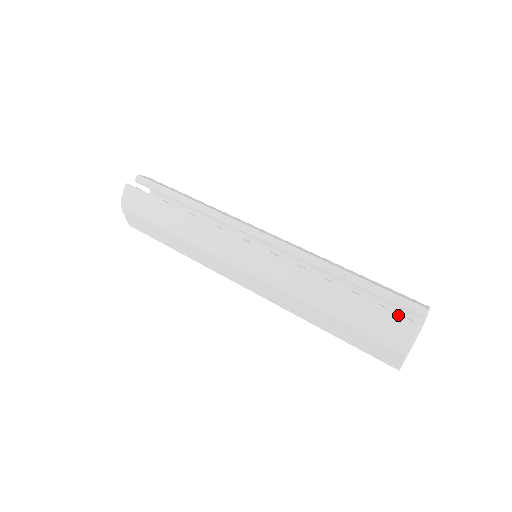
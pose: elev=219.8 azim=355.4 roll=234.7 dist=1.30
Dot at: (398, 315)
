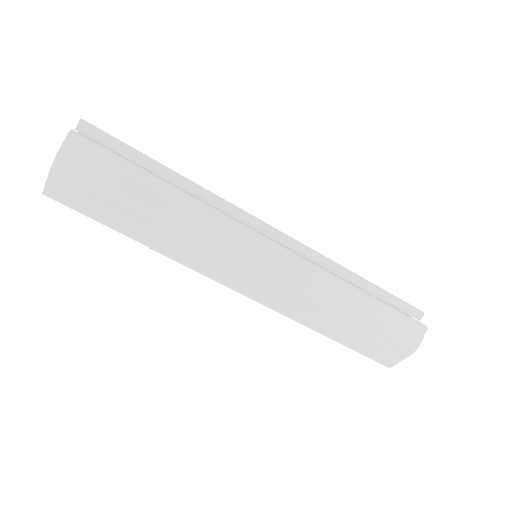
Dot at: (413, 319)
